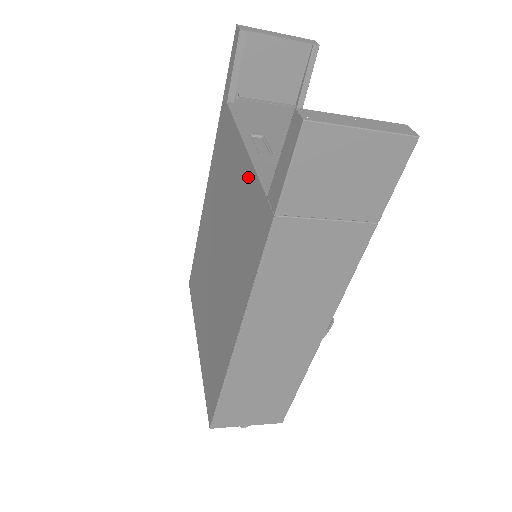
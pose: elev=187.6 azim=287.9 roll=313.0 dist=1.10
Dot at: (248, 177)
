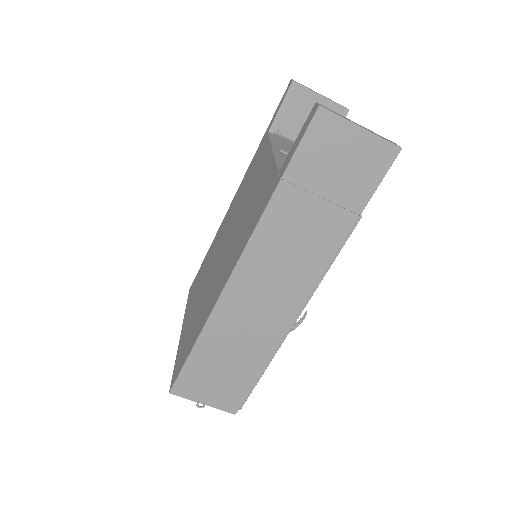
Dot at: (268, 169)
